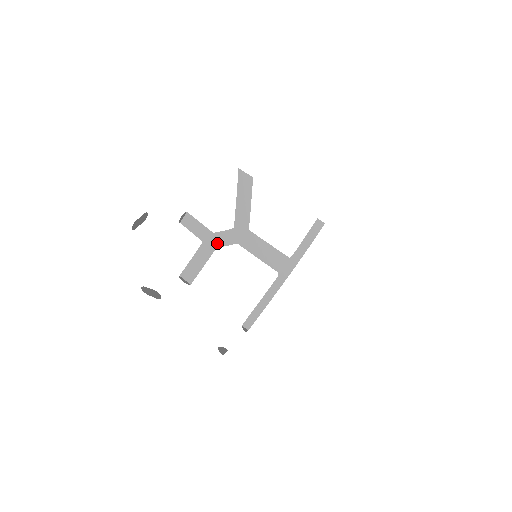
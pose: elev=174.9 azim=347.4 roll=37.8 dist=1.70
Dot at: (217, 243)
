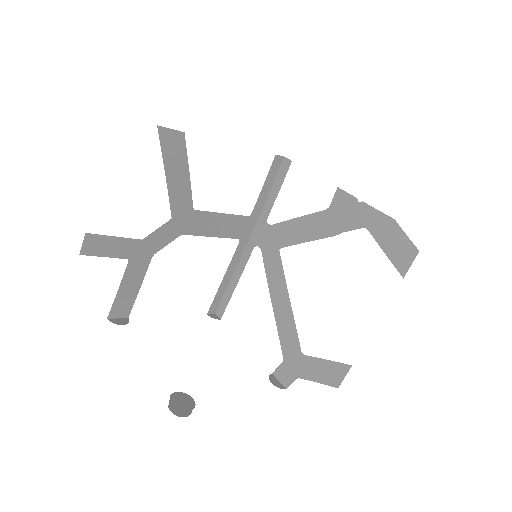
Dot at: (152, 249)
